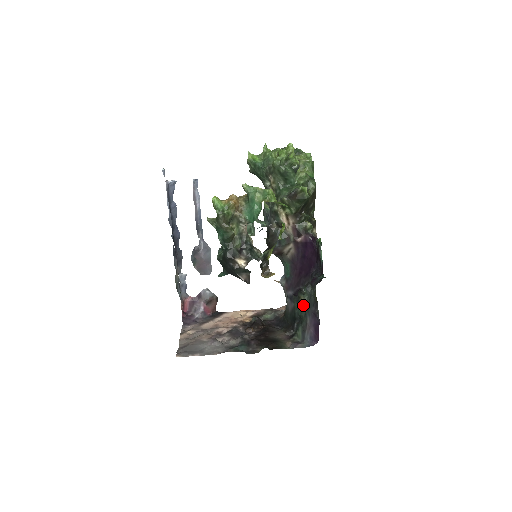
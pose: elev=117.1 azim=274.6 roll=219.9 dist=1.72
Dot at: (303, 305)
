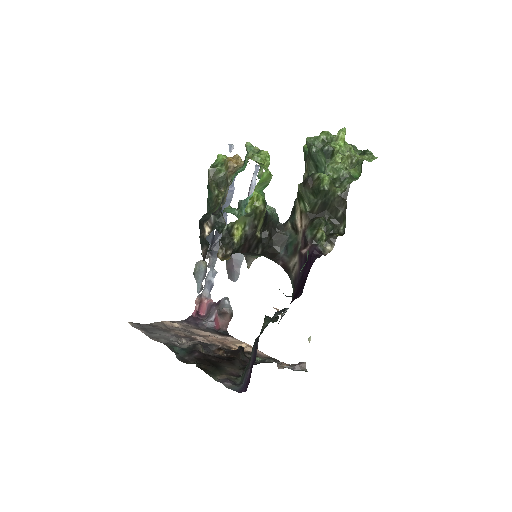
Dot at: (261, 333)
